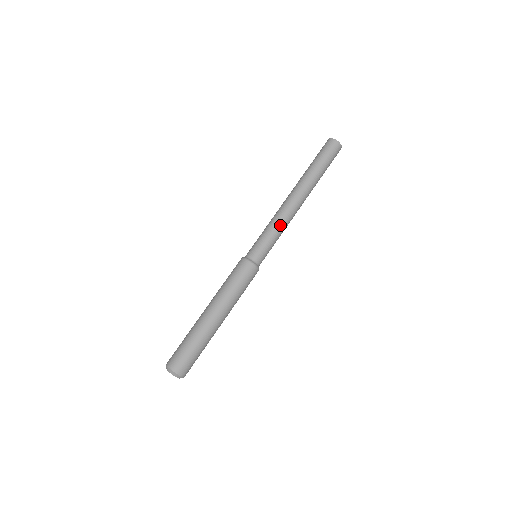
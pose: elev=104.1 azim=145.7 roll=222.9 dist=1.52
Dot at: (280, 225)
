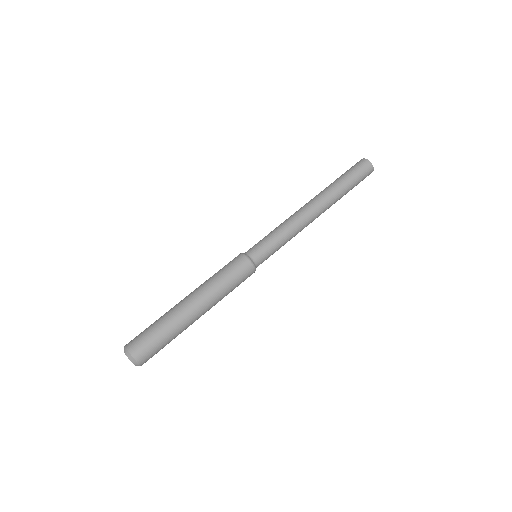
Dot at: (289, 229)
